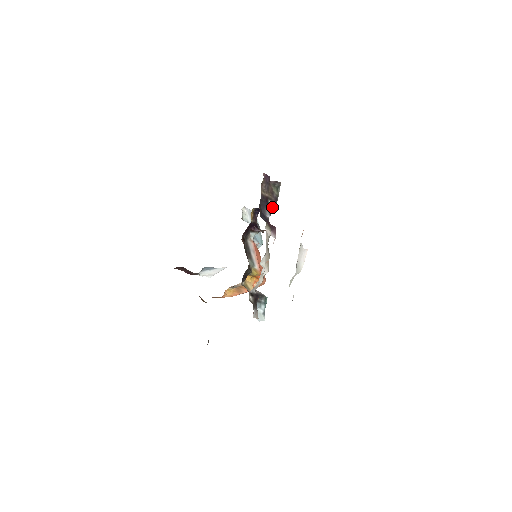
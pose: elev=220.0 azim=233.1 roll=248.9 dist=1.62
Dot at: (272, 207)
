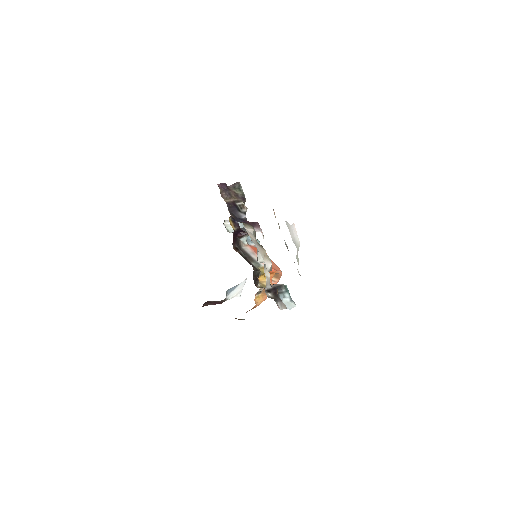
Dot at: (243, 207)
